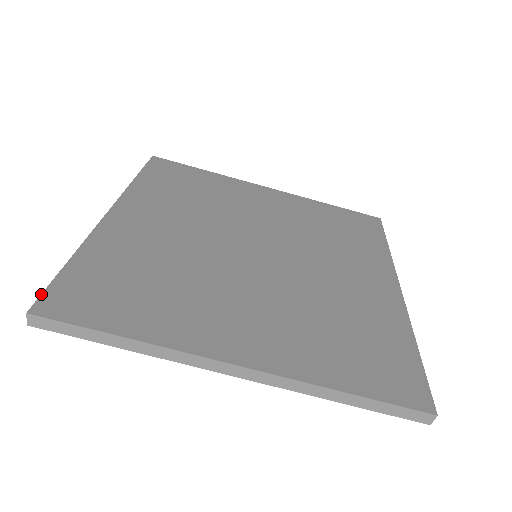
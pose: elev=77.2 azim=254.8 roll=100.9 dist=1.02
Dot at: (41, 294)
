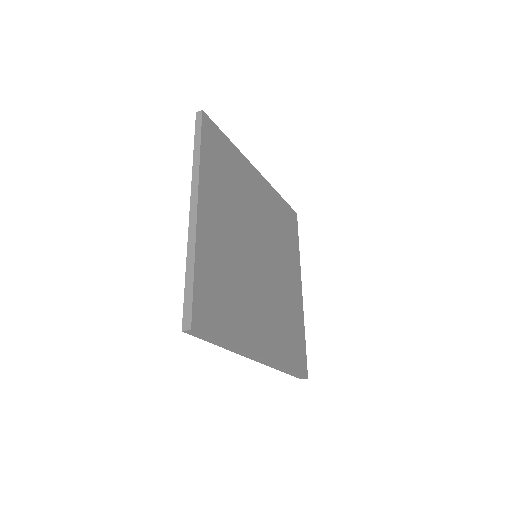
Dot at: (192, 310)
